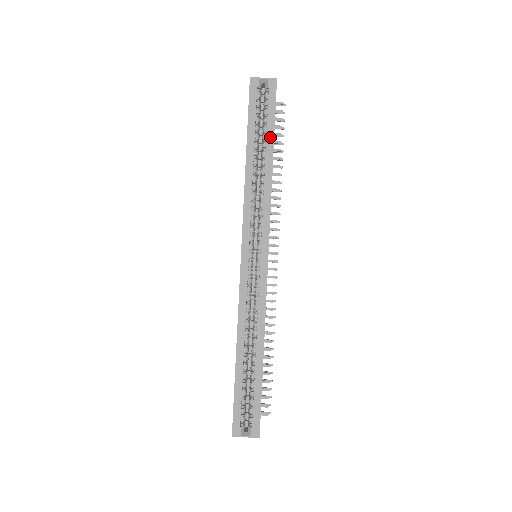
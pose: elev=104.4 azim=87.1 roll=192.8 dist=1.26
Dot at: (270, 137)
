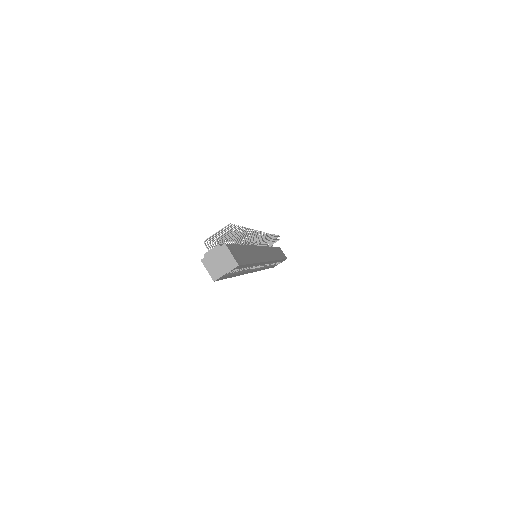
Dot at: occluded
